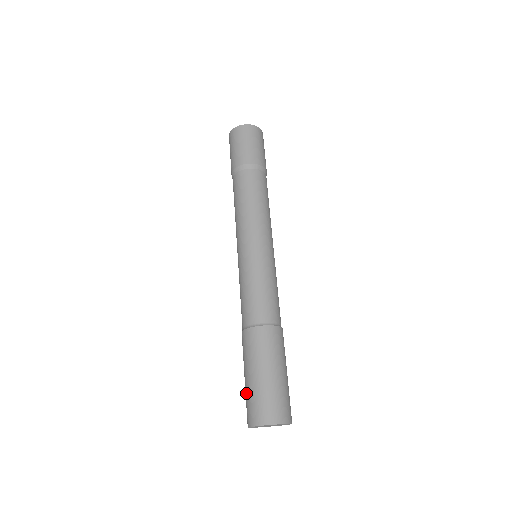
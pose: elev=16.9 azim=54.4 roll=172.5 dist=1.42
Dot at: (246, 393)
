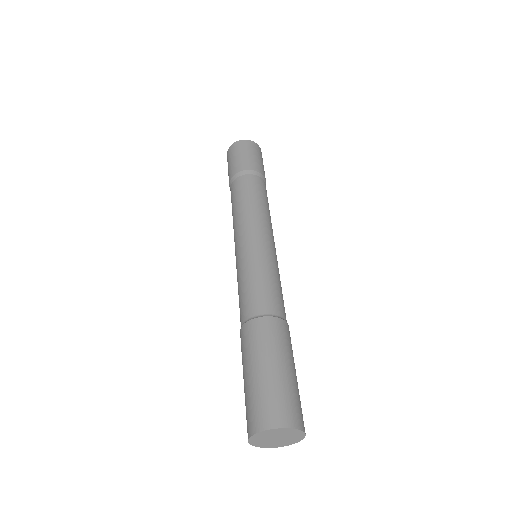
Dot at: occluded
